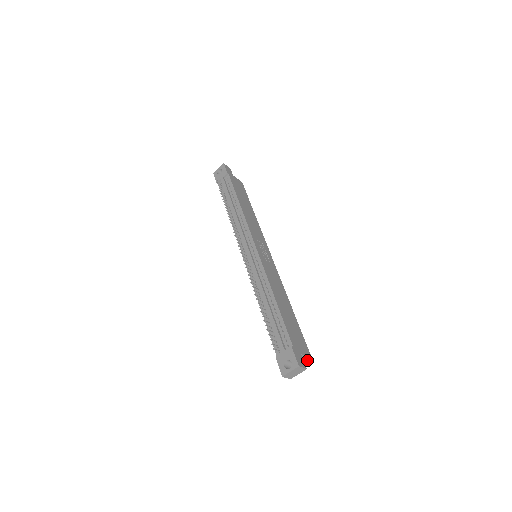
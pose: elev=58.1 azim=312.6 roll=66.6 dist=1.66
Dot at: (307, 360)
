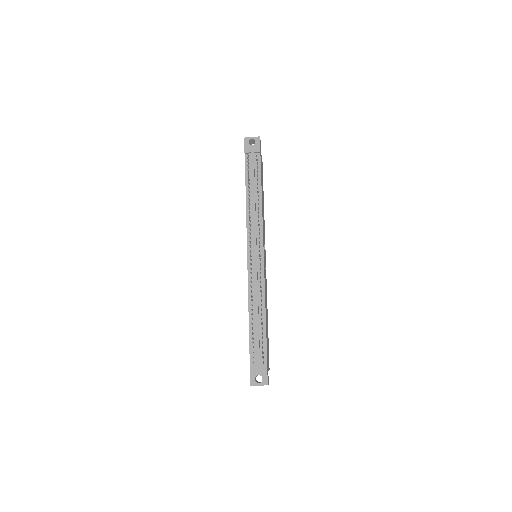
Dot at: occluded
